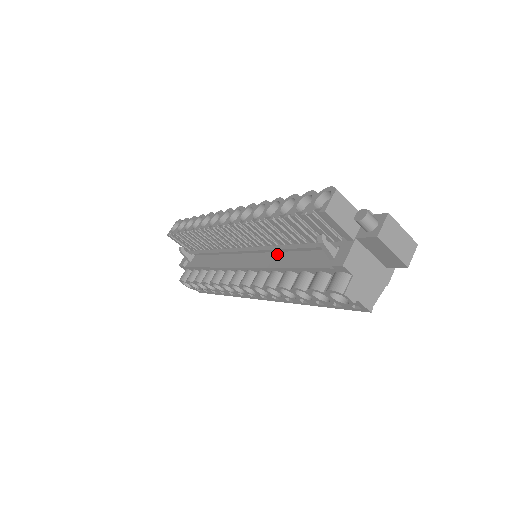
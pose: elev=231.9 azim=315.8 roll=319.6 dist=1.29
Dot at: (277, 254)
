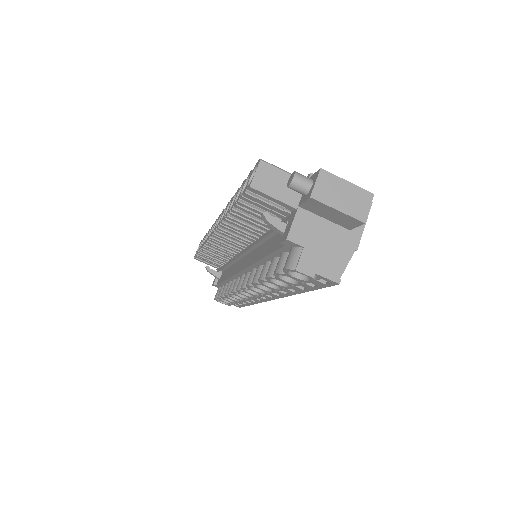
Dot at: (259, 247)
